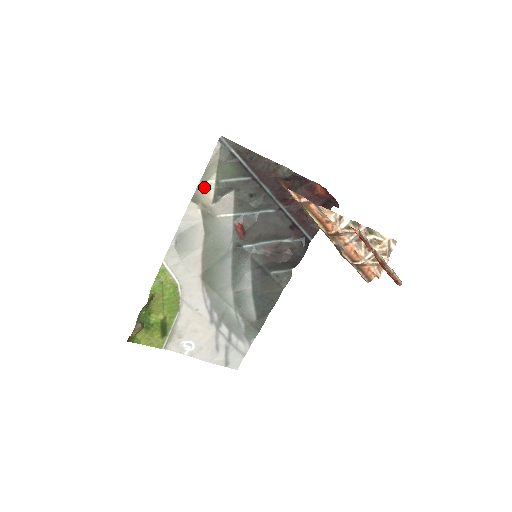
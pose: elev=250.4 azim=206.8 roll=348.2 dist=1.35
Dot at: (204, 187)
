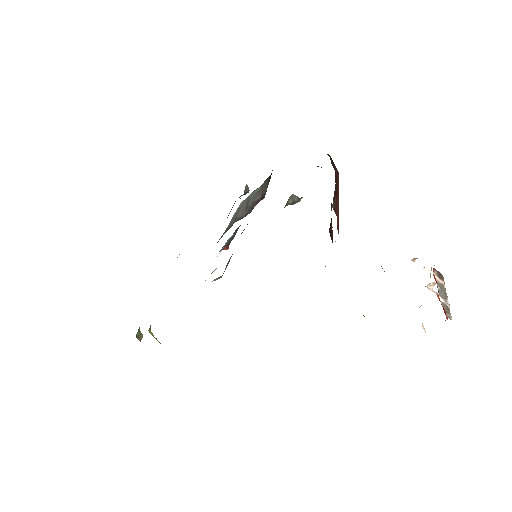
Dot at: occluded
